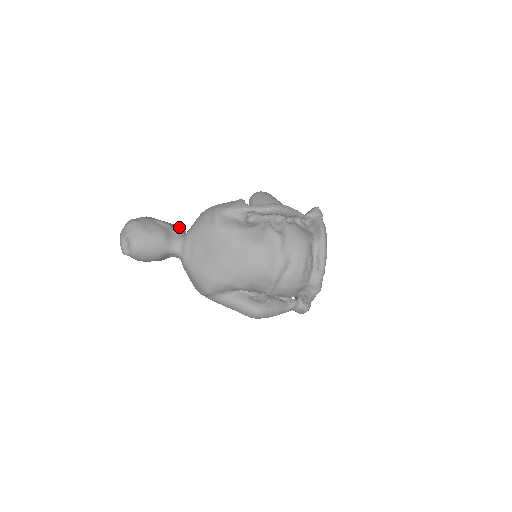
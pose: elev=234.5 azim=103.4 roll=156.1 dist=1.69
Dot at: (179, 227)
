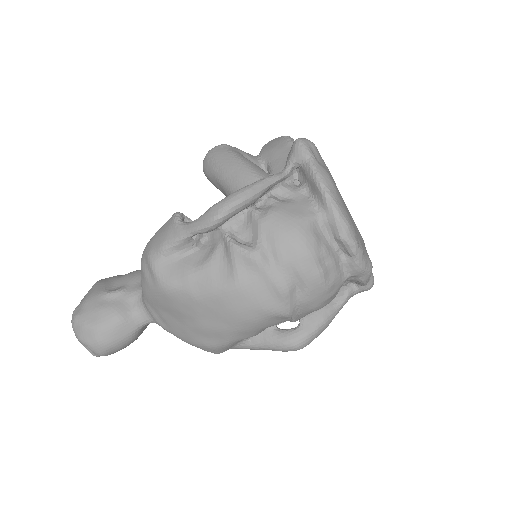
Dot at: (136, 278)
